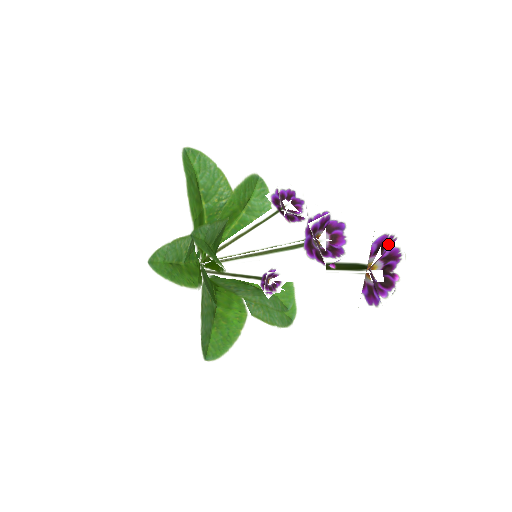
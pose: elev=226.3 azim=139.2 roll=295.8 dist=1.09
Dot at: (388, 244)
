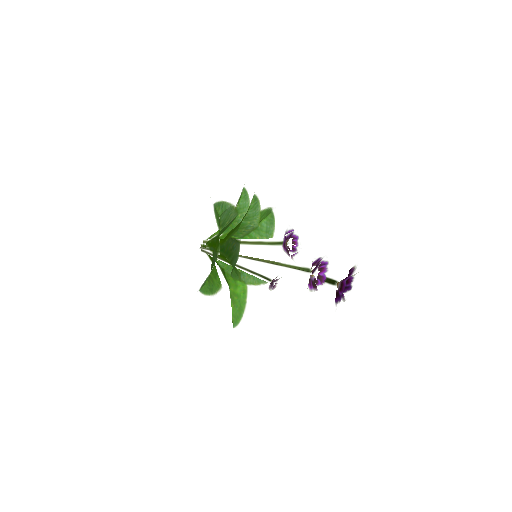
Dot at: (351, 272)
